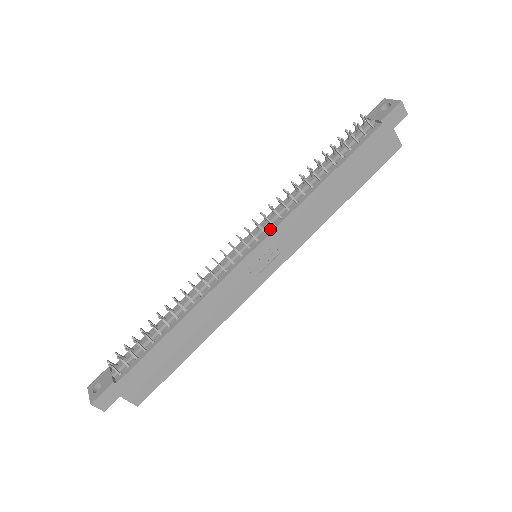
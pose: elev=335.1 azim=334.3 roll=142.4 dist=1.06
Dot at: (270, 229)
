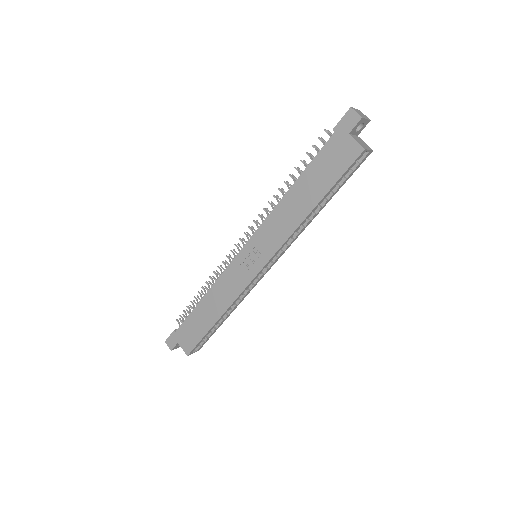
Dot at: (256, 232)
